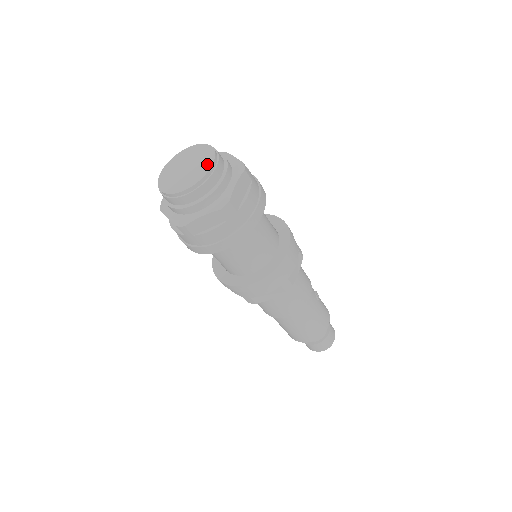
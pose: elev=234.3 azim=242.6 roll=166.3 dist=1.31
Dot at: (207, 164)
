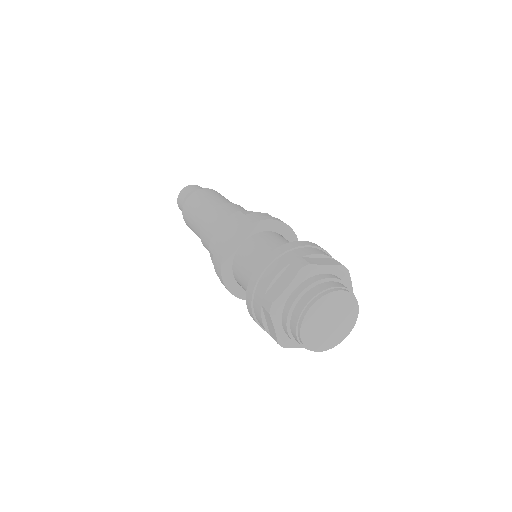
Dot at: (346, 331)
